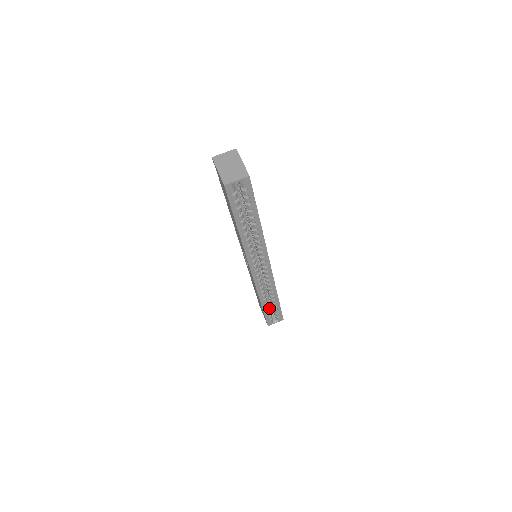
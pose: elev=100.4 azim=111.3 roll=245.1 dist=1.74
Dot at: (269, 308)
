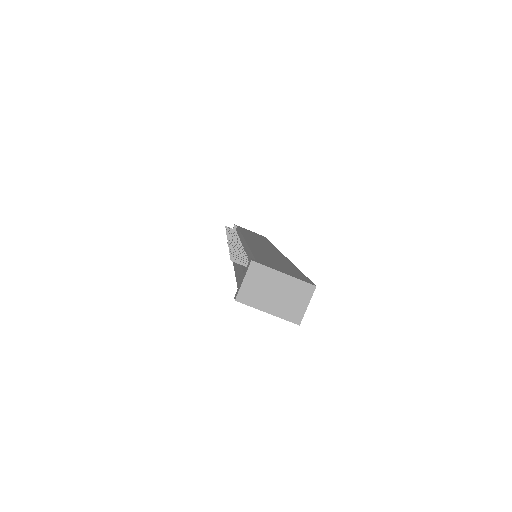
Dot at: occluded
